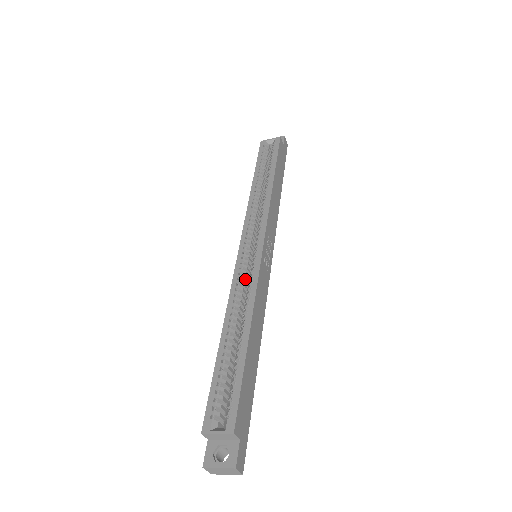
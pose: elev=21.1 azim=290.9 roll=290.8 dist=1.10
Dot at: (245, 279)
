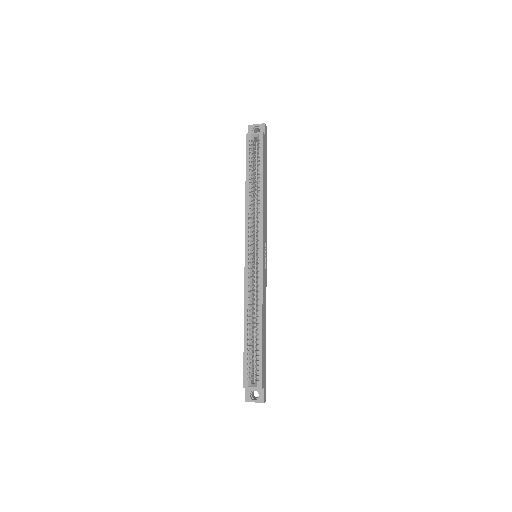
Dot at: (252, 280)
